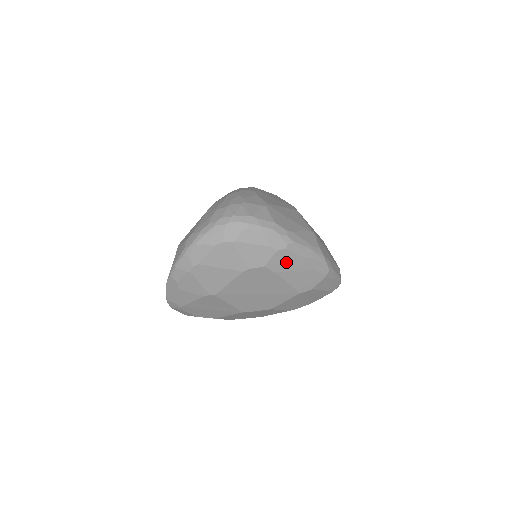
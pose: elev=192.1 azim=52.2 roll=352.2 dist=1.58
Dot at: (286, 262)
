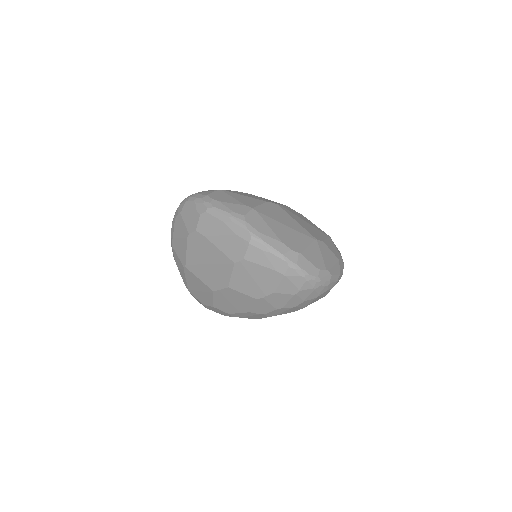
Dot at: (210, 226)
